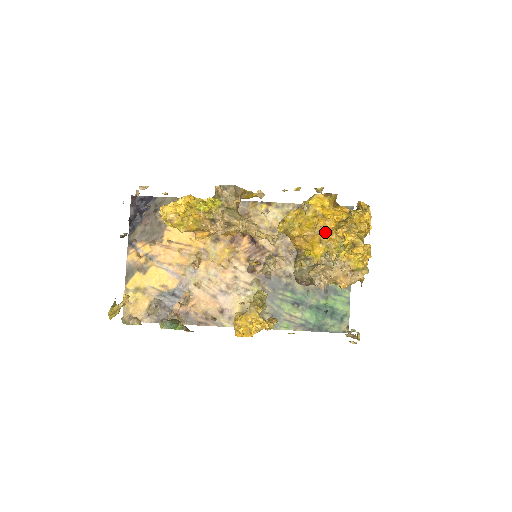
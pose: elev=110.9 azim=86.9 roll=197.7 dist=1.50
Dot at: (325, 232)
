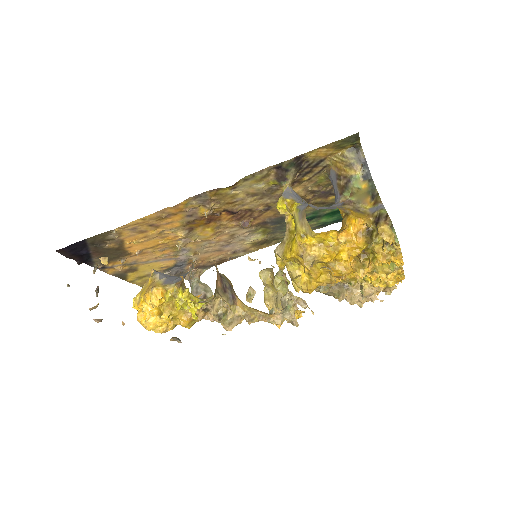
Dot at: occluded
